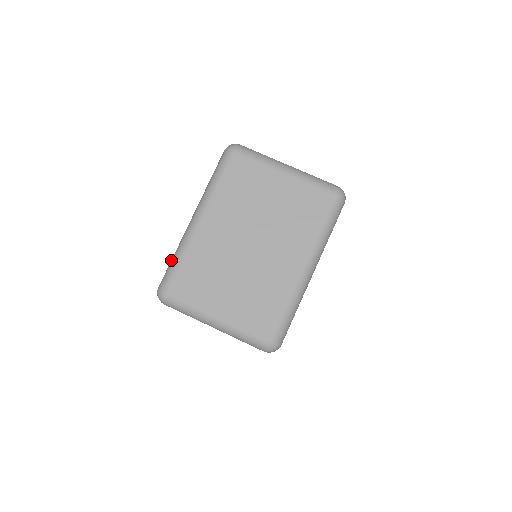
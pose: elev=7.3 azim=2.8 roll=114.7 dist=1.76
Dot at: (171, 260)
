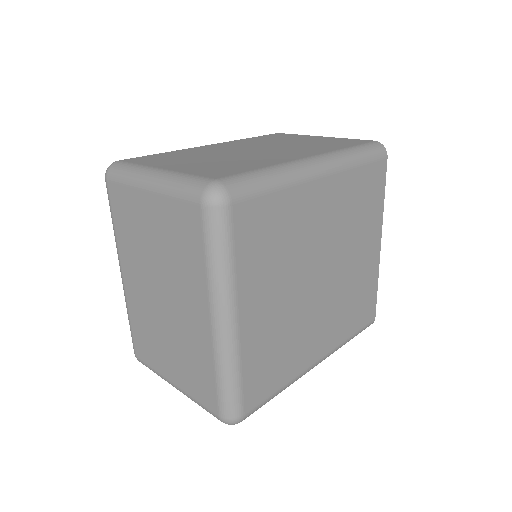
Dot at: occluded
